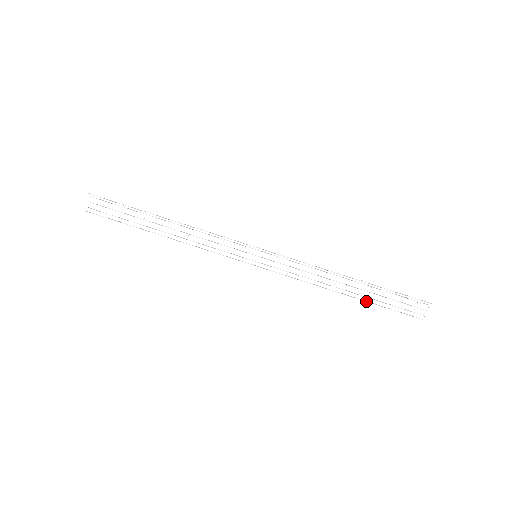
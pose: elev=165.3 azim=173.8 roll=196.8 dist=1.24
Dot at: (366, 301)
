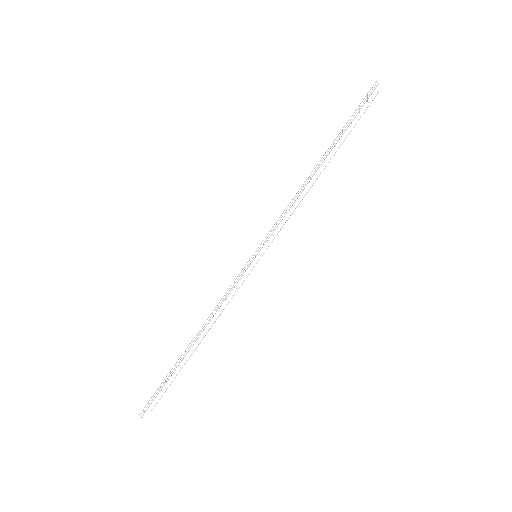
Dot at: occluded
